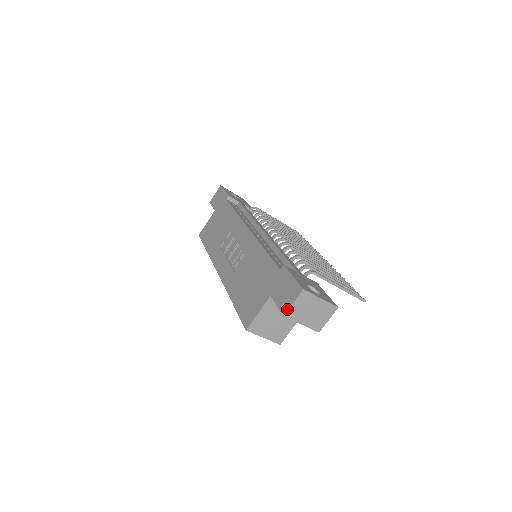
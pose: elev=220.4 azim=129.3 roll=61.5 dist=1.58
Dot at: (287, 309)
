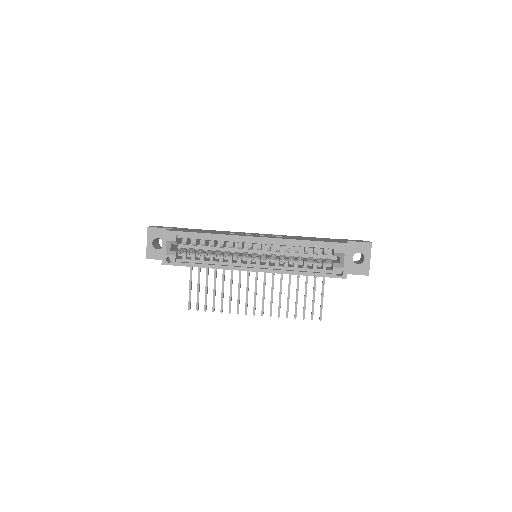
Dot at: occluded
